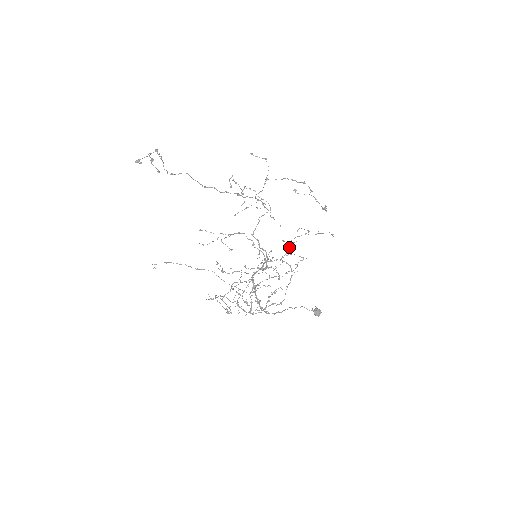
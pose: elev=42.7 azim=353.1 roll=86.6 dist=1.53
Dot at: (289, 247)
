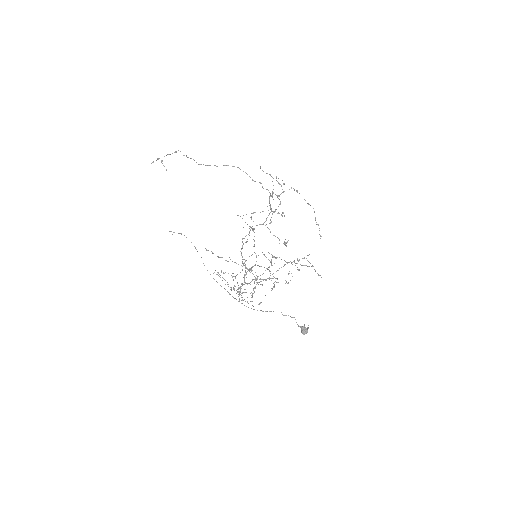
Dot at: (270, 262)
